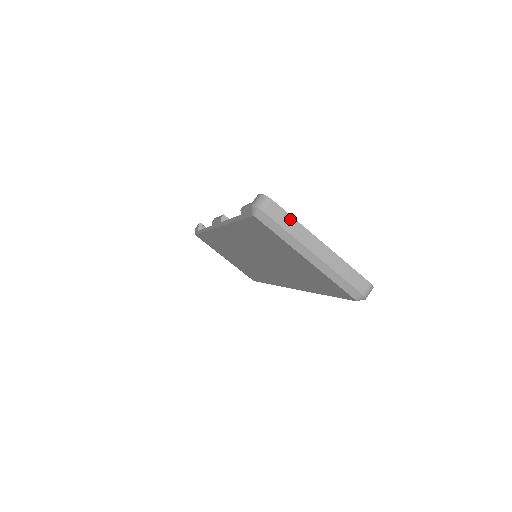
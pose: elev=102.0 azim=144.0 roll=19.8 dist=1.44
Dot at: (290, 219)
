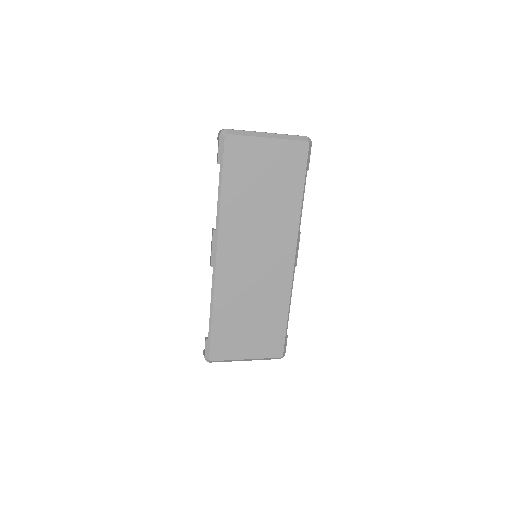
Dot at: occluded
